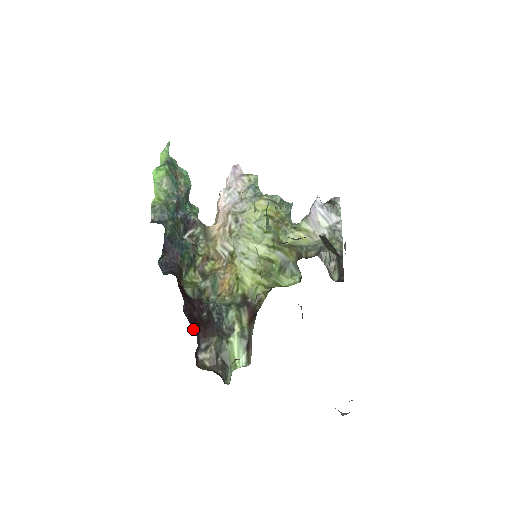
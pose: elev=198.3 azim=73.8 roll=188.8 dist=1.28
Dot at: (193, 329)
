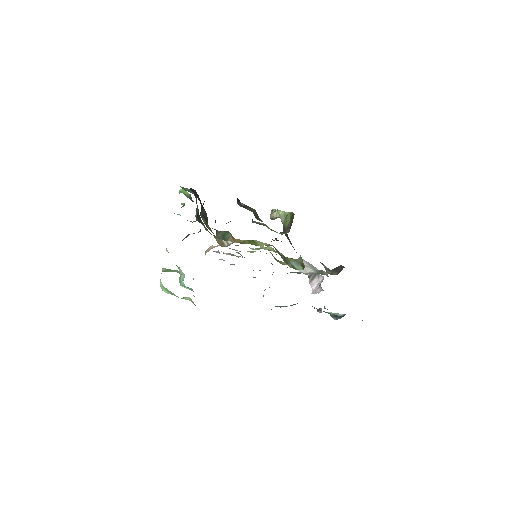
Dot at: occluded
